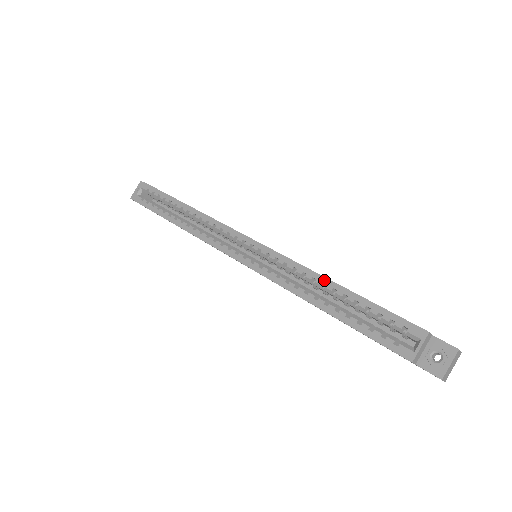
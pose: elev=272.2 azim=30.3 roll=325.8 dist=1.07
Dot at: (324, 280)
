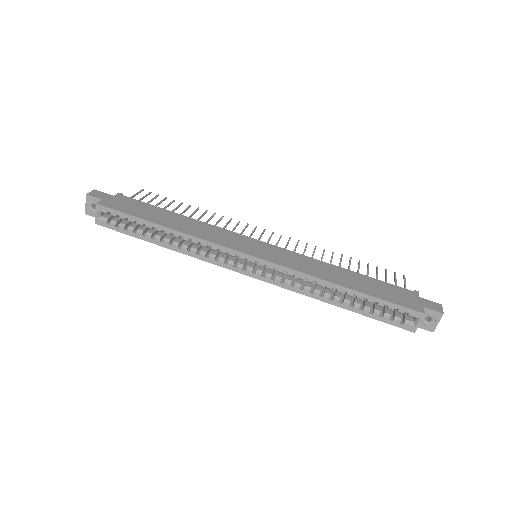
Dot at: (334, 286)
